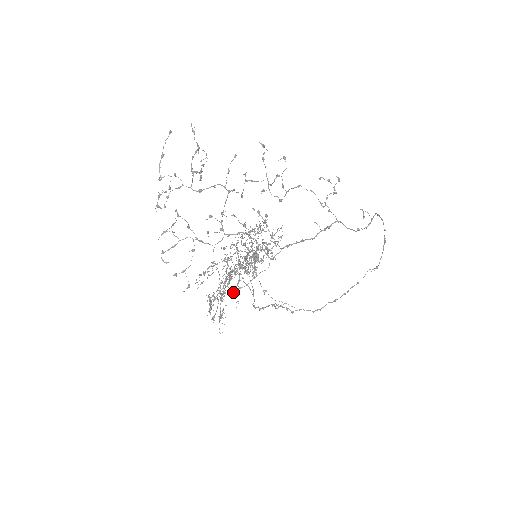
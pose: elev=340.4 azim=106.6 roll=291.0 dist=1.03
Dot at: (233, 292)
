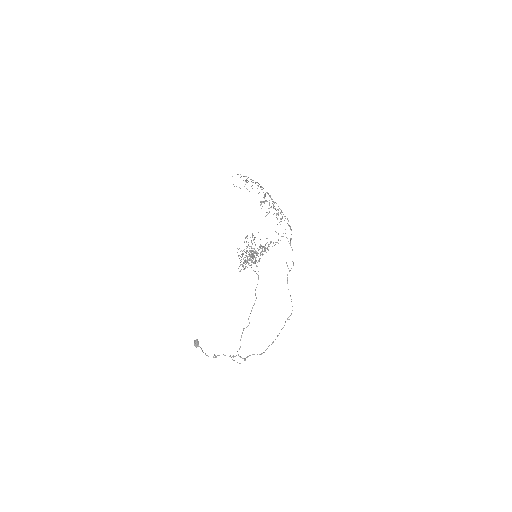
Dot at: occluded
